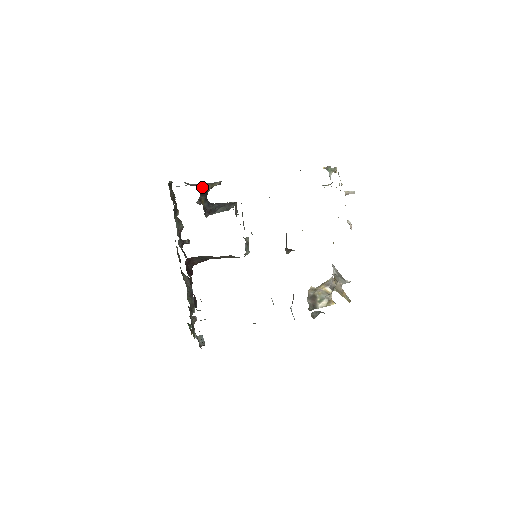
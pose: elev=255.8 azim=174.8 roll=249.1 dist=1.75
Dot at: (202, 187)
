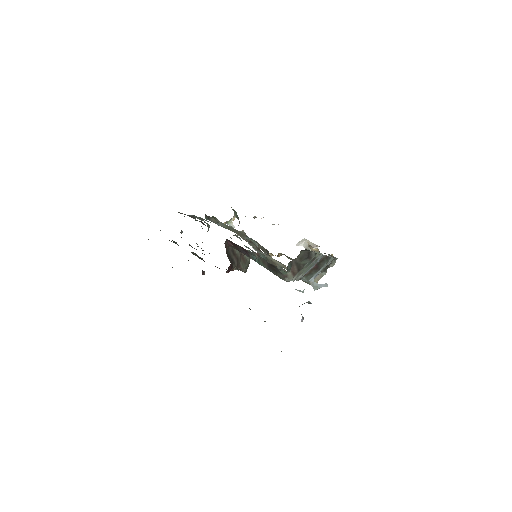
Dot at: occluded
